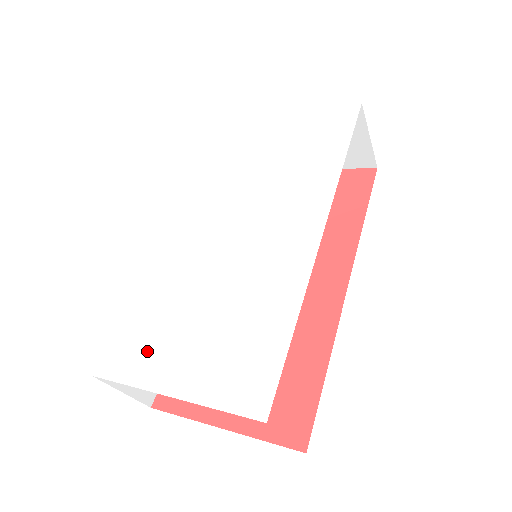
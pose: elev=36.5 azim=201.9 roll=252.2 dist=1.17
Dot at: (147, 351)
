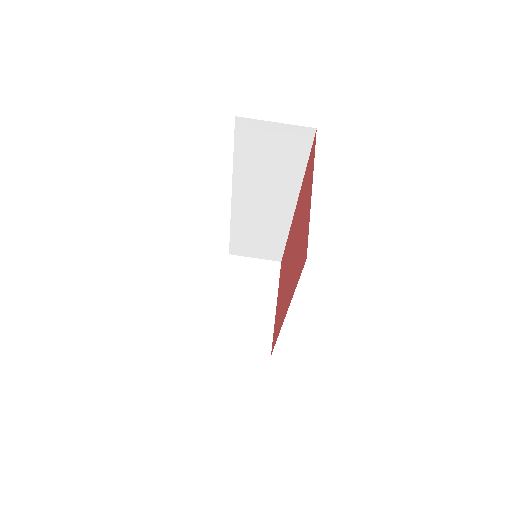
Dot at: occluded
